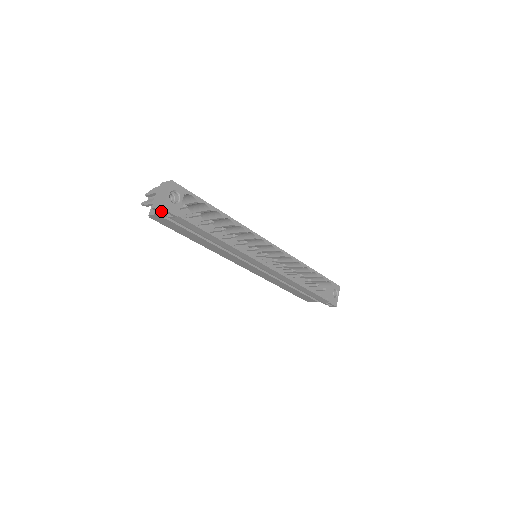
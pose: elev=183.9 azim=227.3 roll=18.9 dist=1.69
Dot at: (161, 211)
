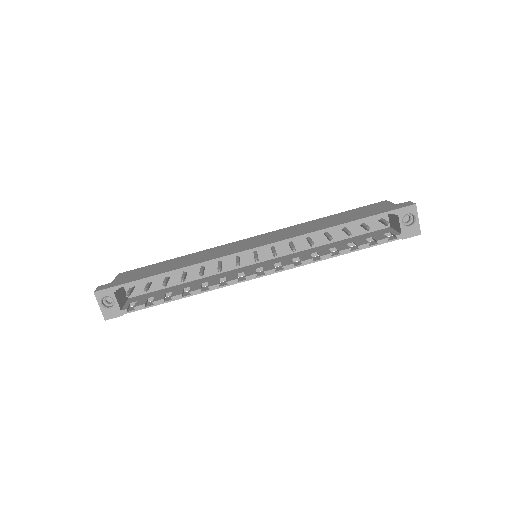
Dot at: occluded
